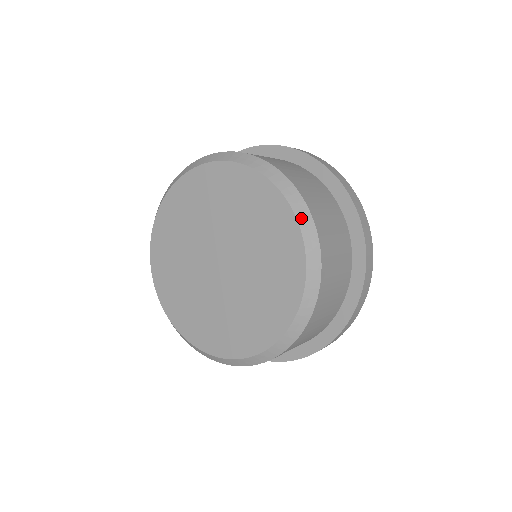
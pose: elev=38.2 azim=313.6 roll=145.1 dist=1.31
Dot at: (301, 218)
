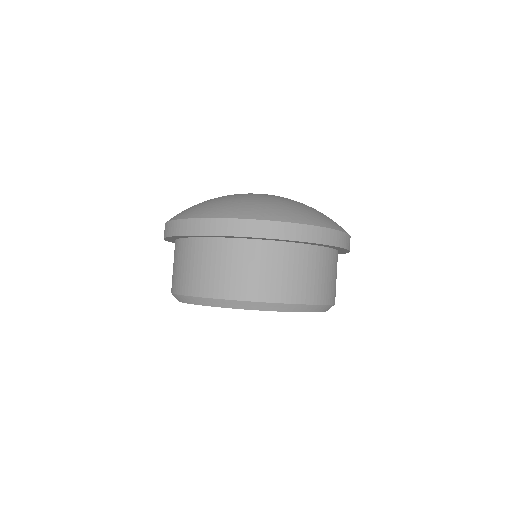
Dot at: occluded
